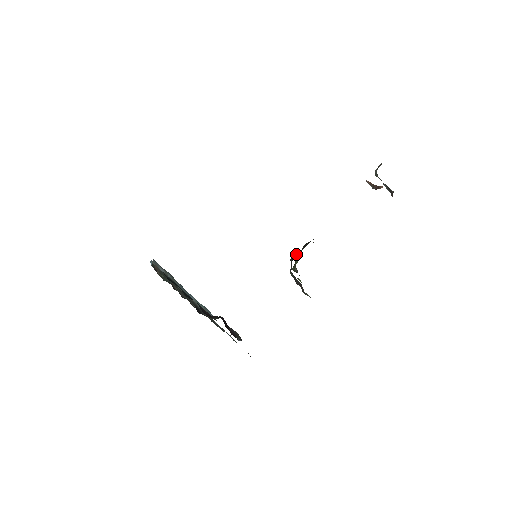
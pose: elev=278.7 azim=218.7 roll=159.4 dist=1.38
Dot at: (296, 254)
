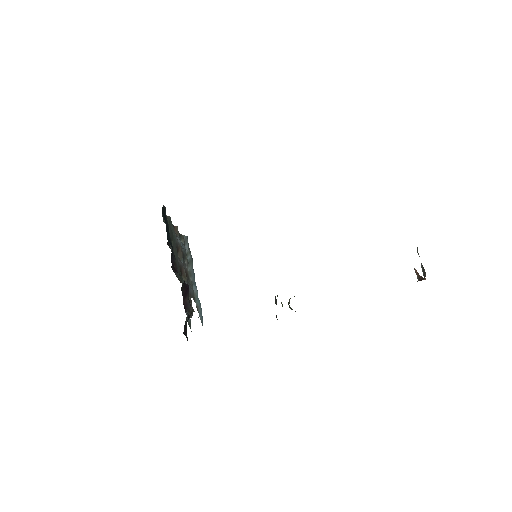
Dot at: occluded
